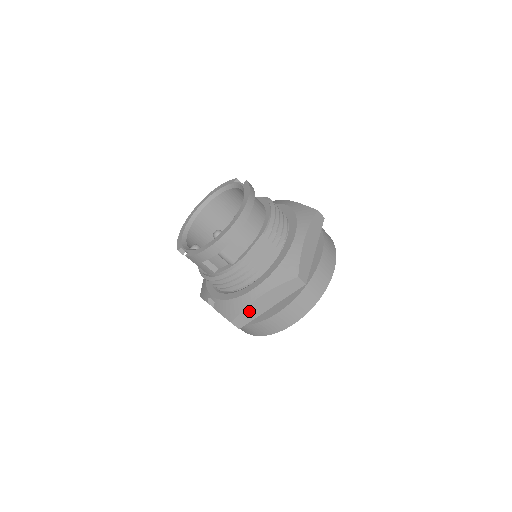
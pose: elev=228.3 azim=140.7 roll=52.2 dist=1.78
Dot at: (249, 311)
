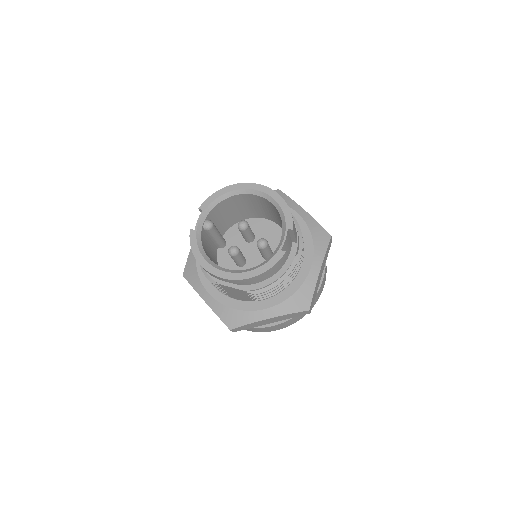
Dot at: occluded
